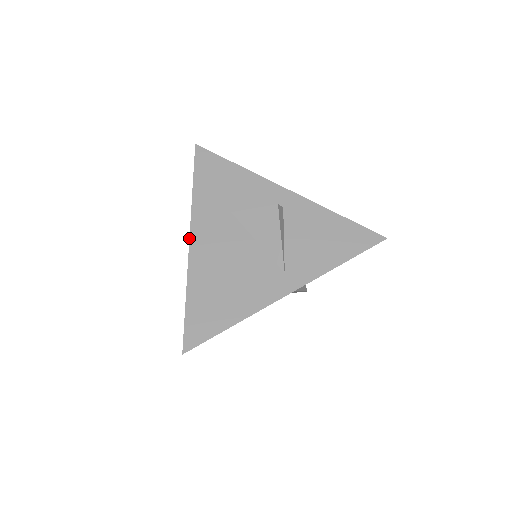
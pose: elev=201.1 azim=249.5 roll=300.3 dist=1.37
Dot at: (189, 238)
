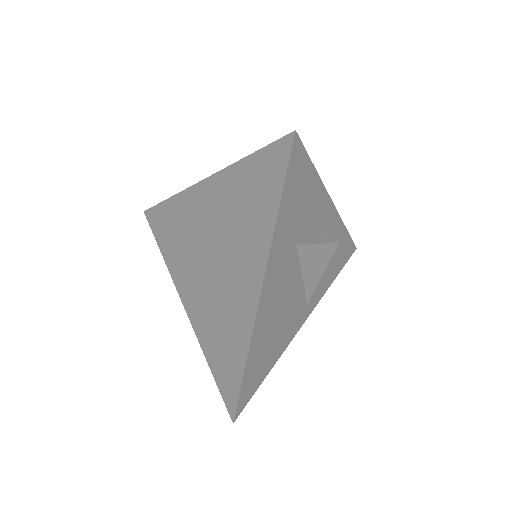
Dot at: (261, 293)
